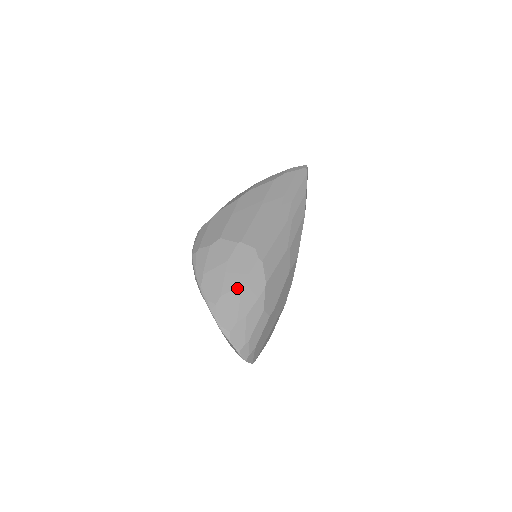
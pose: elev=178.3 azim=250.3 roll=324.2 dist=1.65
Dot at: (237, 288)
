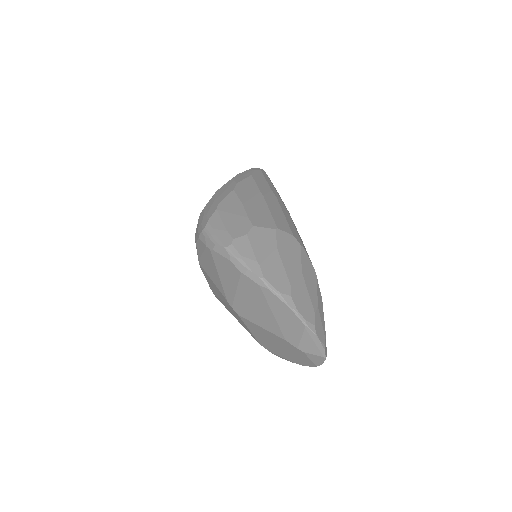
Dot at: (300, 276)
